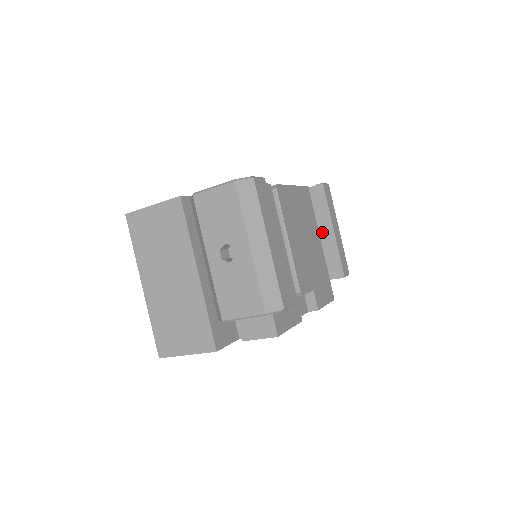
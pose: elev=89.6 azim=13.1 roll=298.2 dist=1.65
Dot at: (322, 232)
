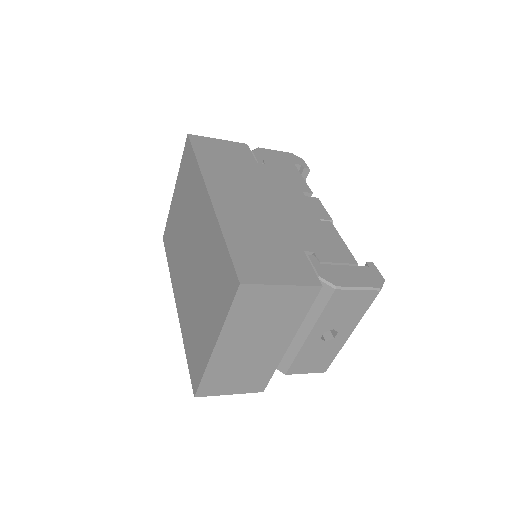
Dot at: occluded
